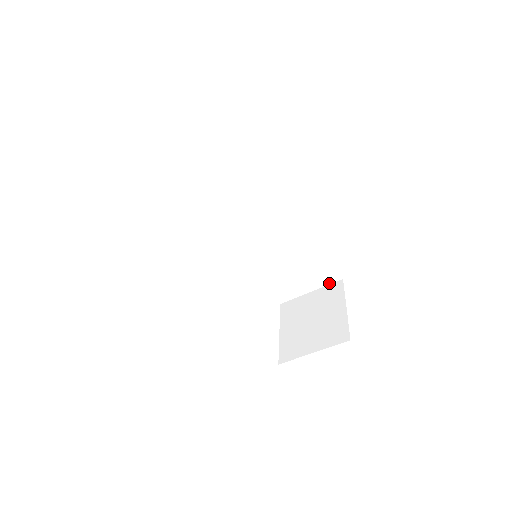
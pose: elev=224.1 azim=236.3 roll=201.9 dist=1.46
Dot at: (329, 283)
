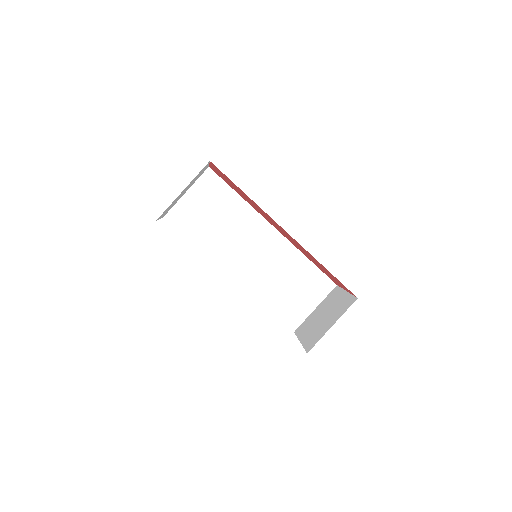
Dot at: (327, 293)
